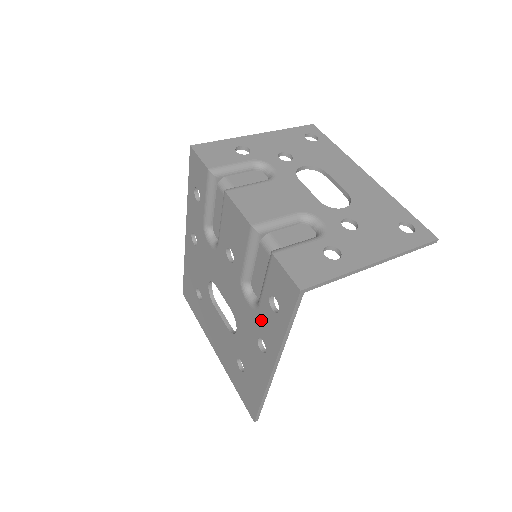
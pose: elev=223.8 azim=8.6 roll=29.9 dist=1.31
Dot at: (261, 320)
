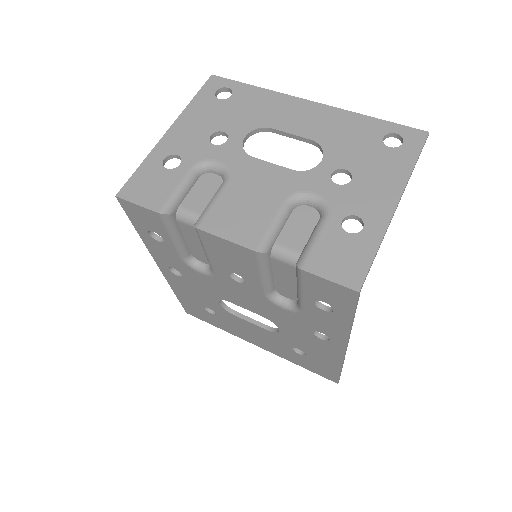
Dot at: (311, 319)
